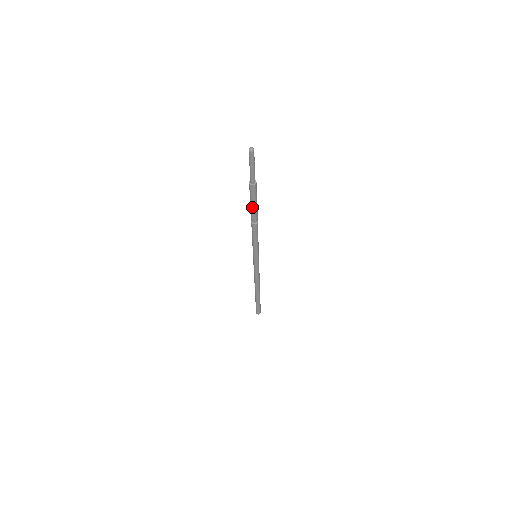
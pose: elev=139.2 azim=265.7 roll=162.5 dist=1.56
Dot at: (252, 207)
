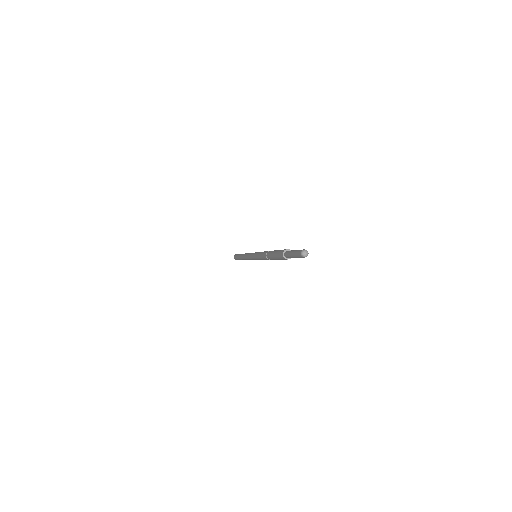
Dot at: (276, 259)
